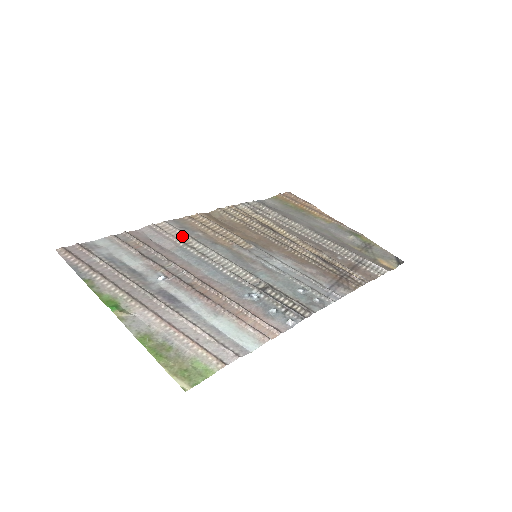
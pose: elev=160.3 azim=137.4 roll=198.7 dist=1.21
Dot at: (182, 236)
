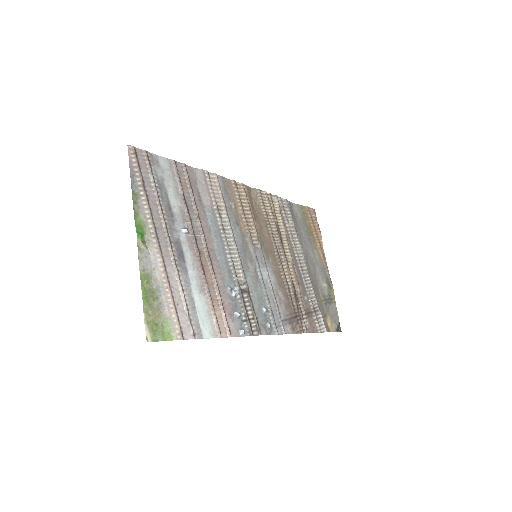
Dot at: (220, 199)
